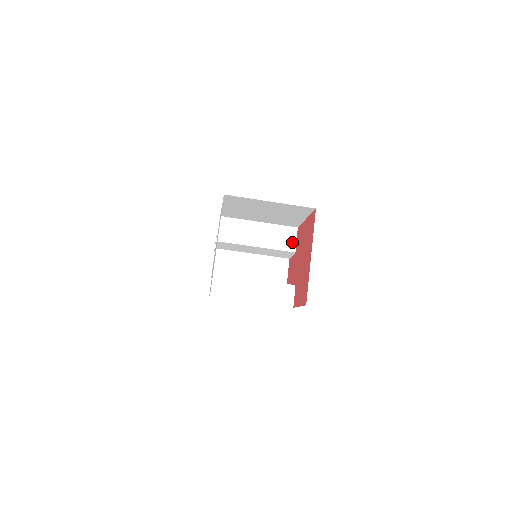
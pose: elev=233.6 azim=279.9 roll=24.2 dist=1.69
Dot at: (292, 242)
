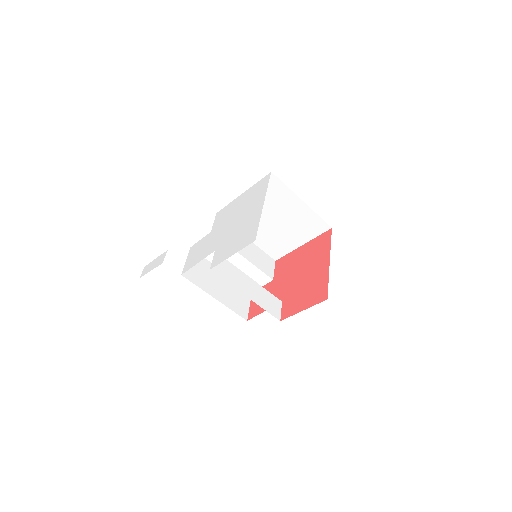
Dot at: (271, 270)
